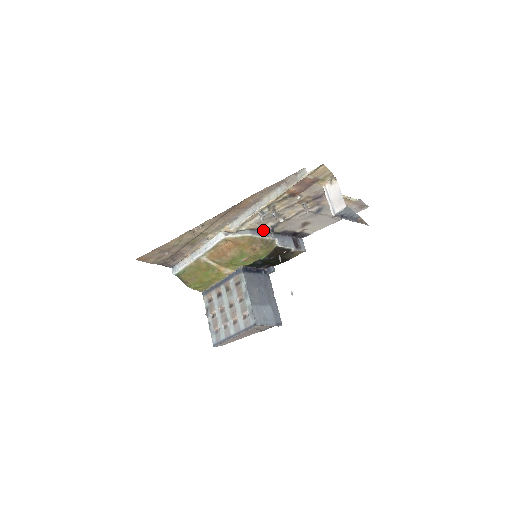
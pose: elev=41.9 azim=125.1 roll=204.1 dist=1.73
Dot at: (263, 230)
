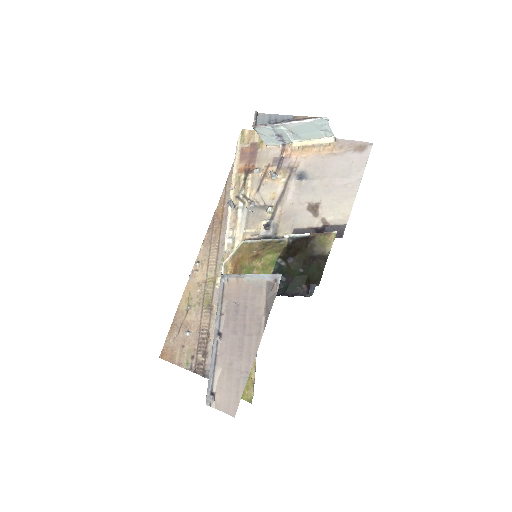
Dot at: occluded
